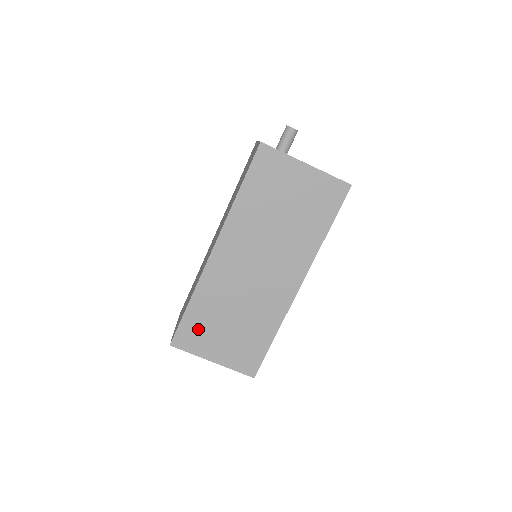
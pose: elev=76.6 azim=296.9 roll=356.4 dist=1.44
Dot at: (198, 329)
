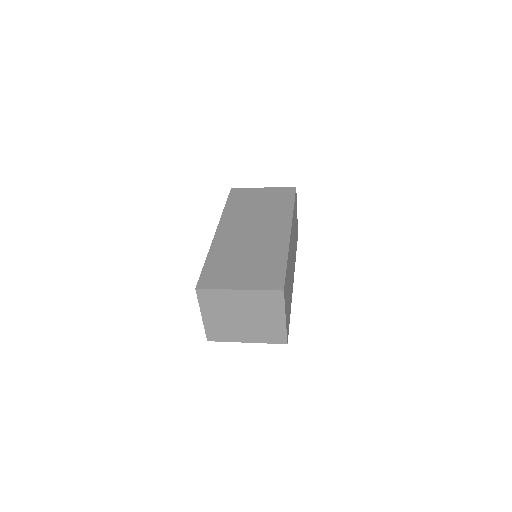
Dot at: (218, 272)
